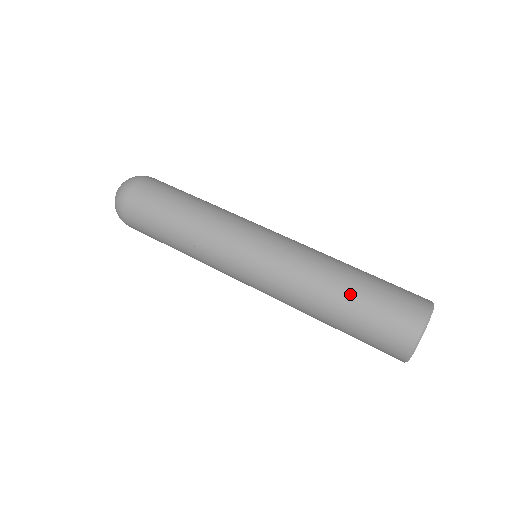
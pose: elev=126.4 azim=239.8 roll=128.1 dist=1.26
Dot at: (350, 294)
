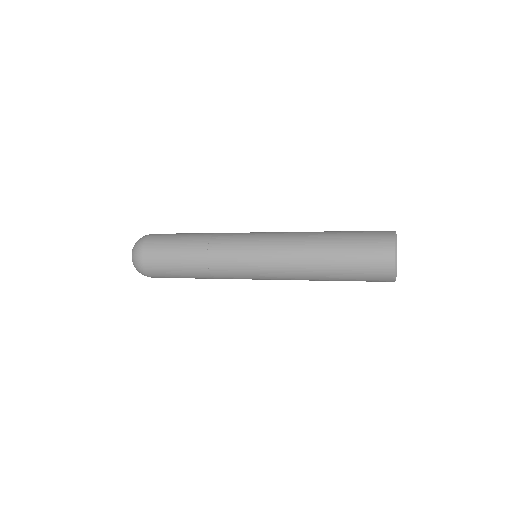
Dot at: occluded
